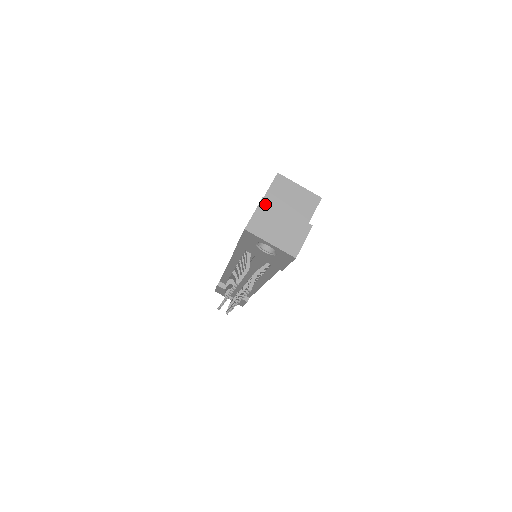
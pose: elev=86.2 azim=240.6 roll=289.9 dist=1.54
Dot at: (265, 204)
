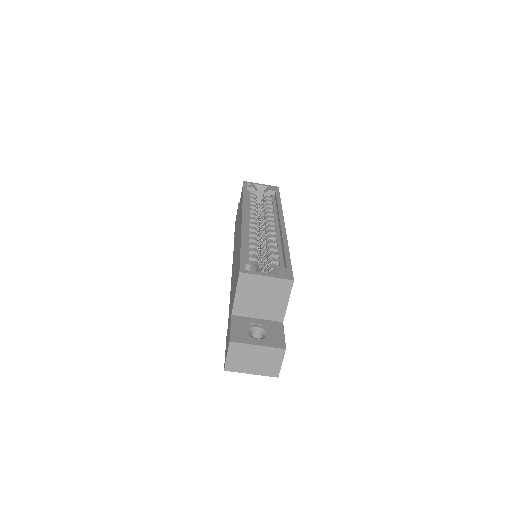
Dot at: (234, 346)
